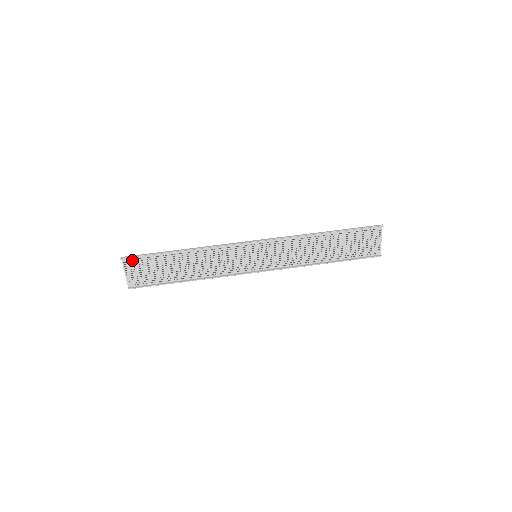
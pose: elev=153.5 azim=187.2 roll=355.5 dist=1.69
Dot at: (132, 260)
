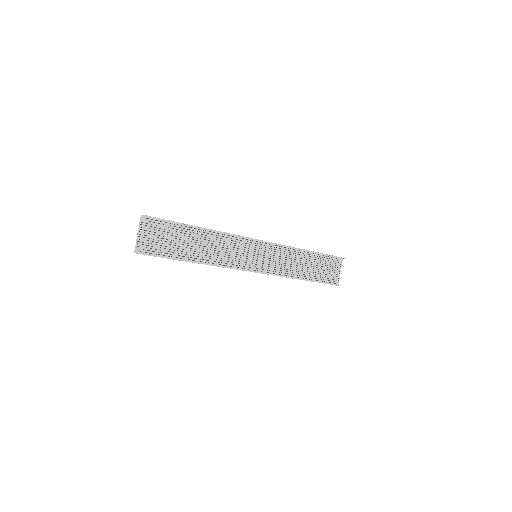
Dot at: (150, 222)
